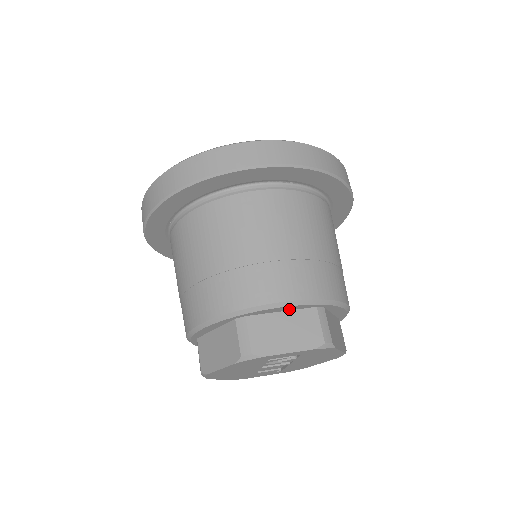
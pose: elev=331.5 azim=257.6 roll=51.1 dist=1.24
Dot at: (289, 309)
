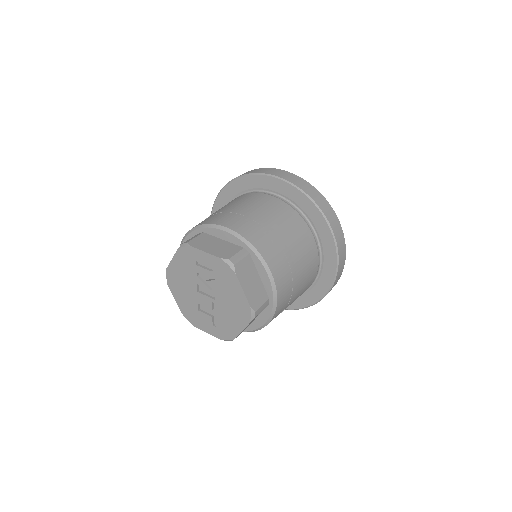
Dot at: (227, 239)
